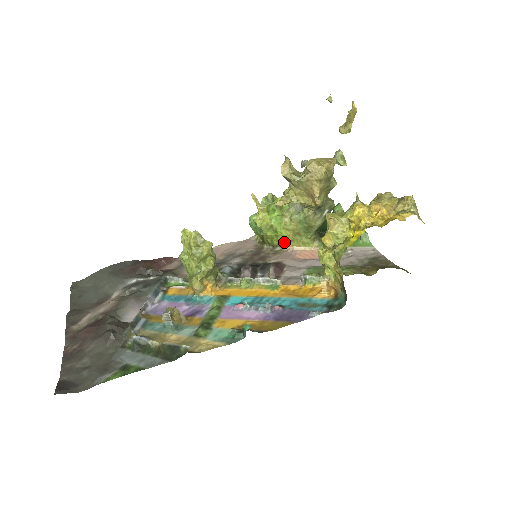
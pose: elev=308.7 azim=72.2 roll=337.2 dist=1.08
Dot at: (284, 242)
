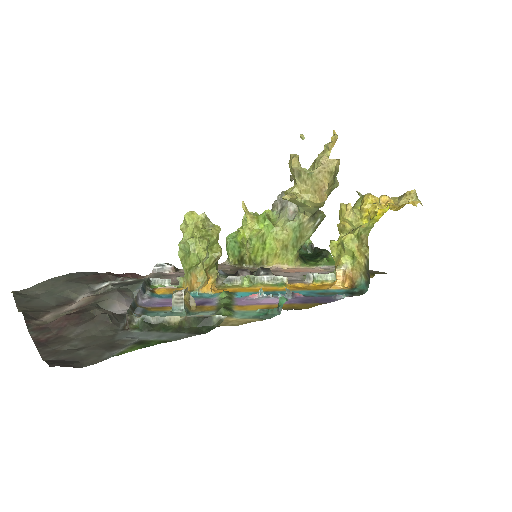
Dot at: (268, 259)
